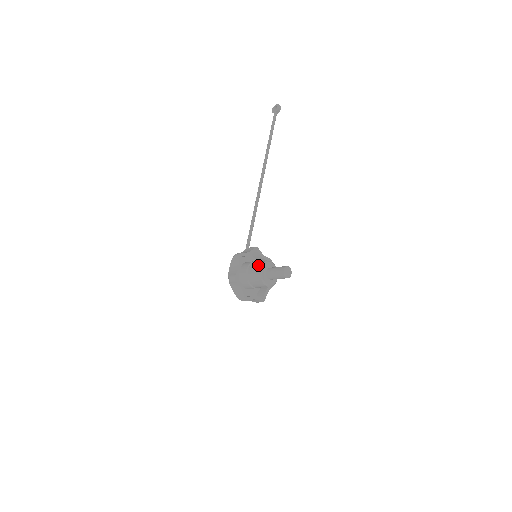
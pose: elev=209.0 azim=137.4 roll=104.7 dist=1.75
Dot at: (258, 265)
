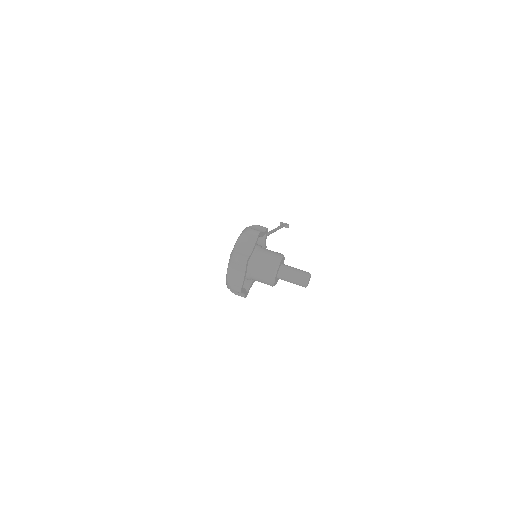
Dot at: occluded
